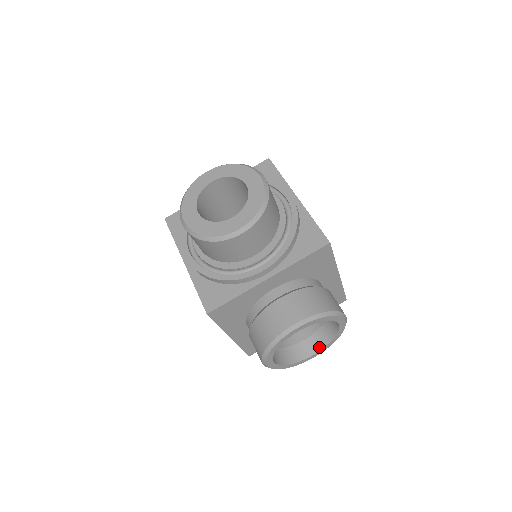
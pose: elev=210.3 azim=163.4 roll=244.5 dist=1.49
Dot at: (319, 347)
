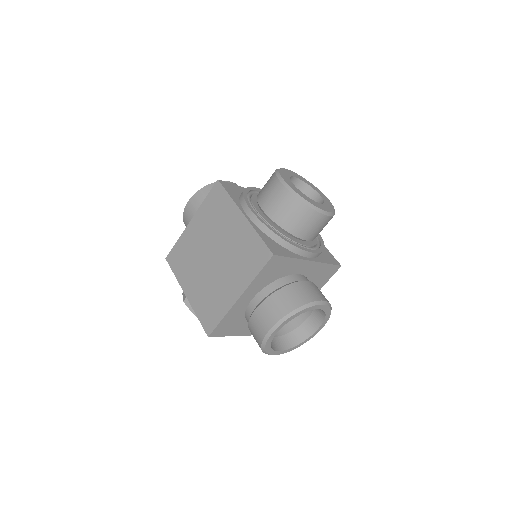
Dot at: (285, 347)
